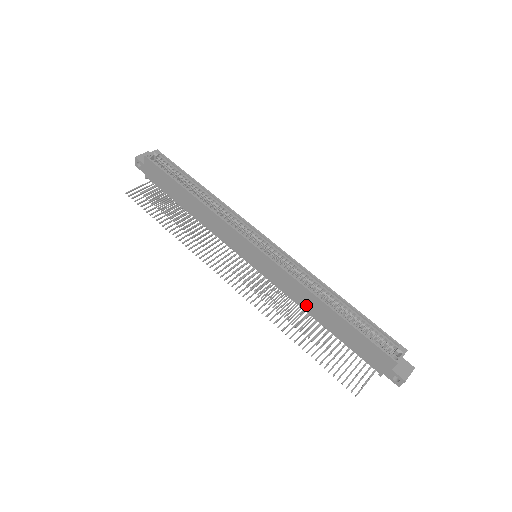
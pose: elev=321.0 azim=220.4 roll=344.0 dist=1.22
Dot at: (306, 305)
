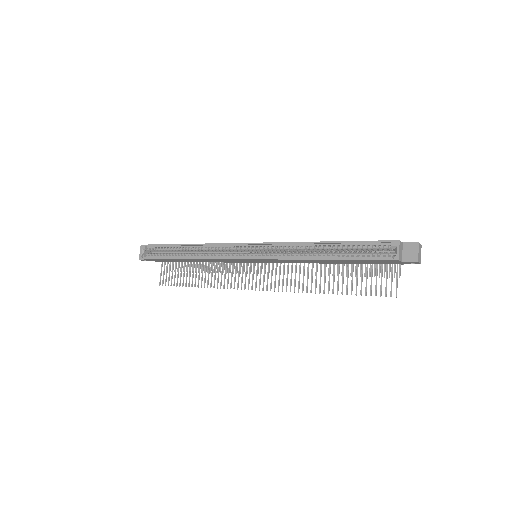
Dot at: (313, 262)
